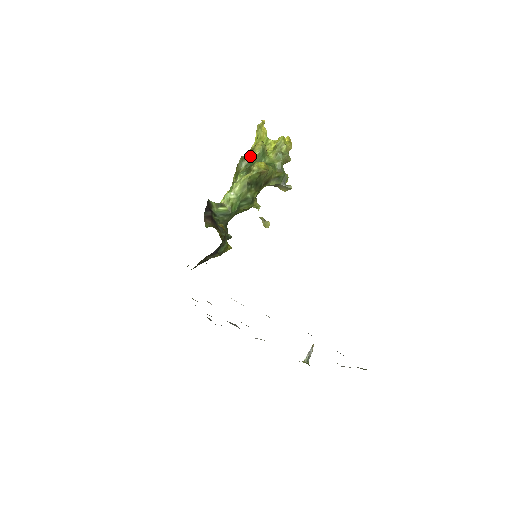
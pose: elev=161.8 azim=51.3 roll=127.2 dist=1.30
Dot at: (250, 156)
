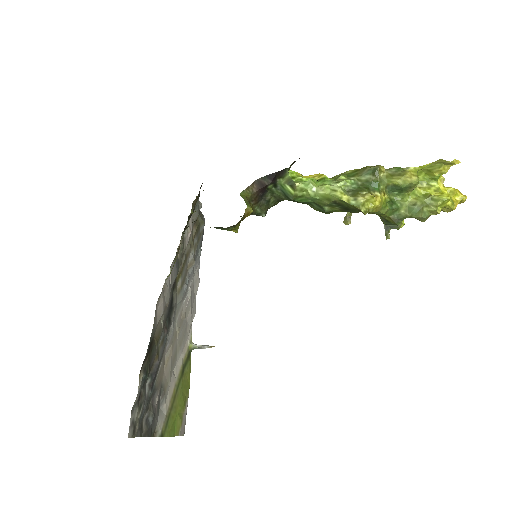
Dot at: (389, 175)
